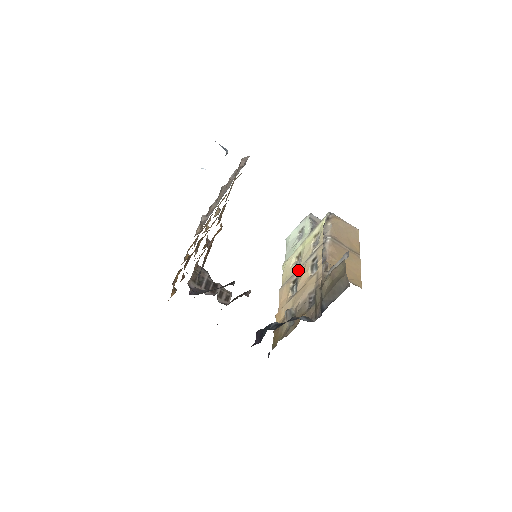
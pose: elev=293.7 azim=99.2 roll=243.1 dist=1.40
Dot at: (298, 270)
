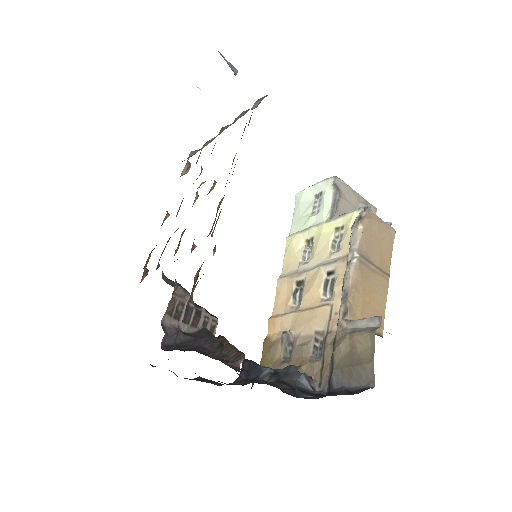
Dot at: (306, 271)
